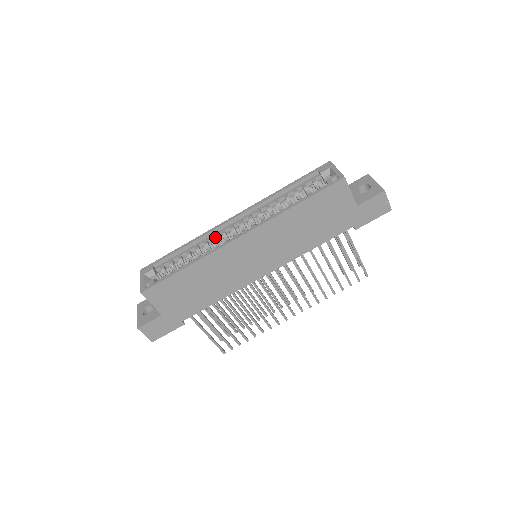
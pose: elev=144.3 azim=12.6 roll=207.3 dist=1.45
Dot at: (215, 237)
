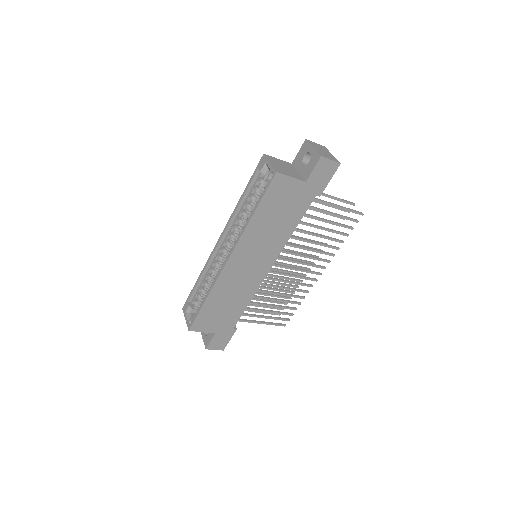
Dot at: (215, 262)
